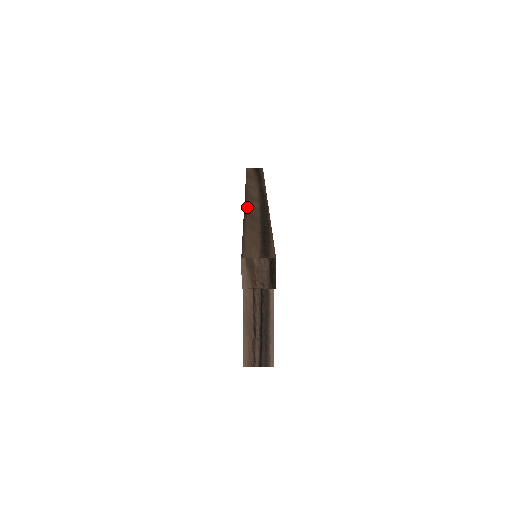
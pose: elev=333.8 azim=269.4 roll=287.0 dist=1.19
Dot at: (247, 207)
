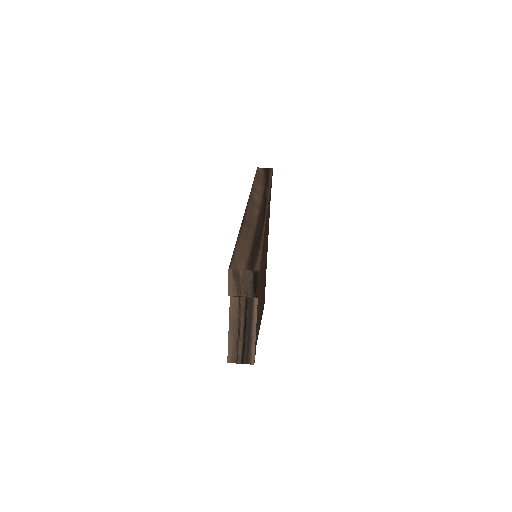
Dot at: (247, 214)
